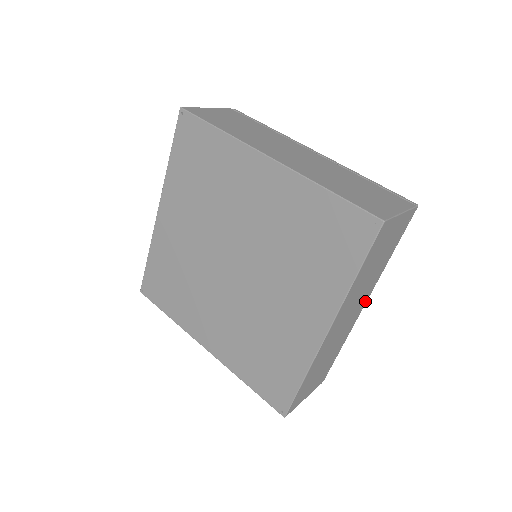
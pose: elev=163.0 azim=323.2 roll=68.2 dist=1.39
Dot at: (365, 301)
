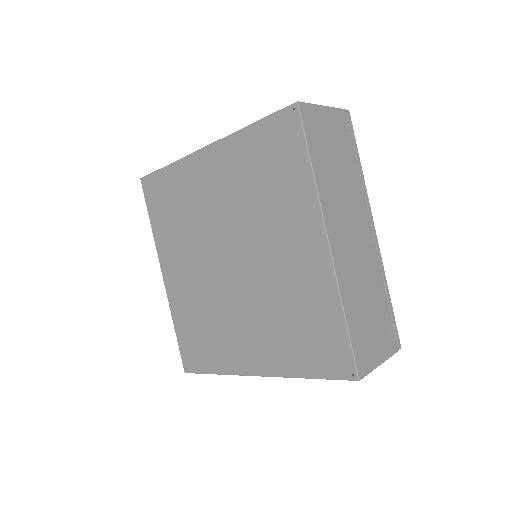
Dot at: (370, 224)
